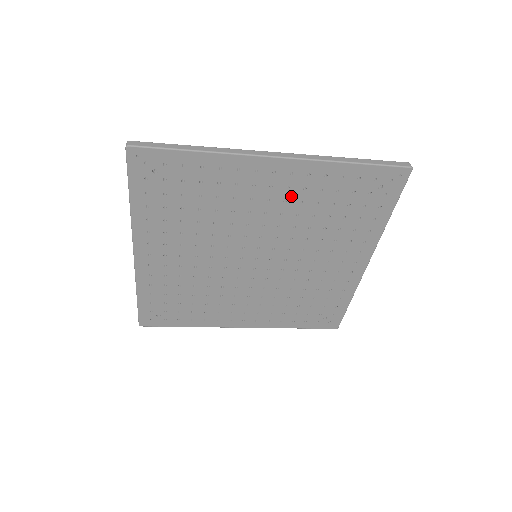
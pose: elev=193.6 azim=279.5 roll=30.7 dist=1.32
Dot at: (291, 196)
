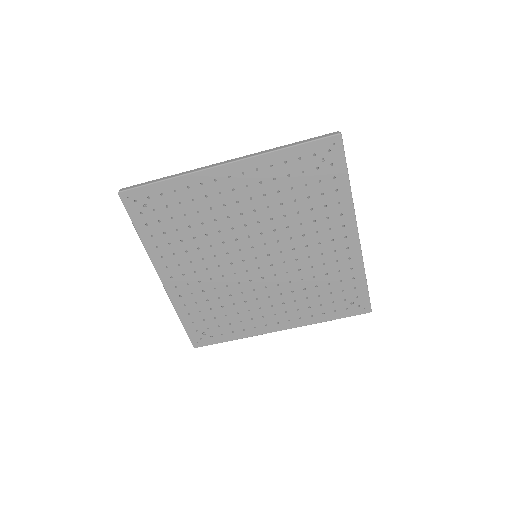
Dot at: (253, 193)
